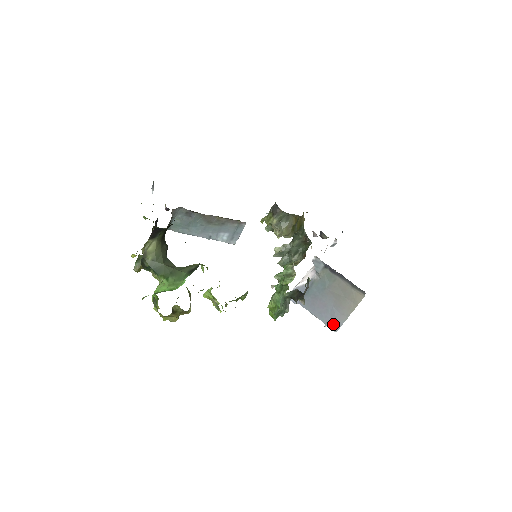
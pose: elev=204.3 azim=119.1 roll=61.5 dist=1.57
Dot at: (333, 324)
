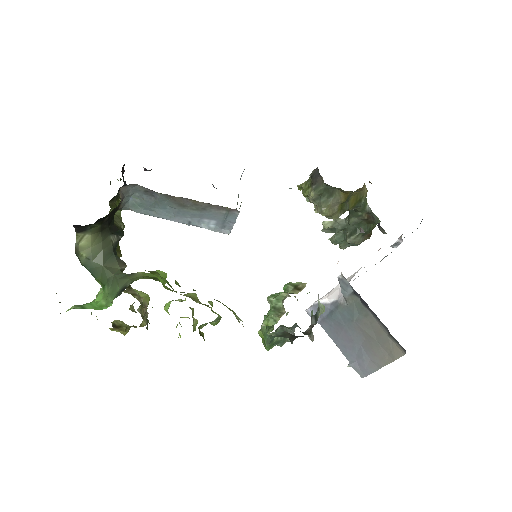
Dot at: (359, 367)
